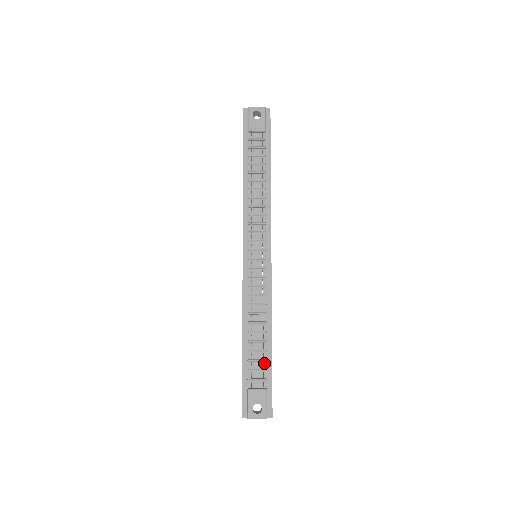
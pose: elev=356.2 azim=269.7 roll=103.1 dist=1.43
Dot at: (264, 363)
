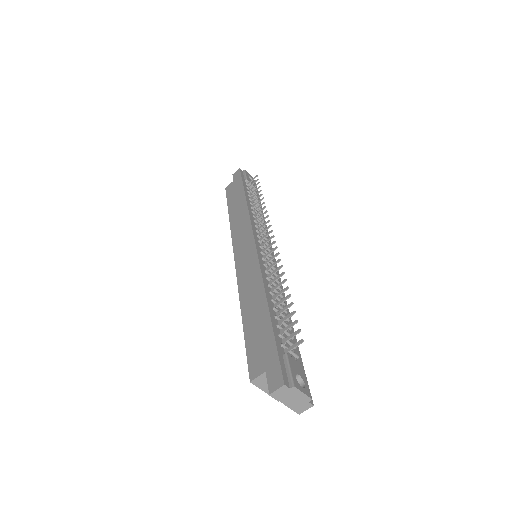
Dot at: (291, 339)
